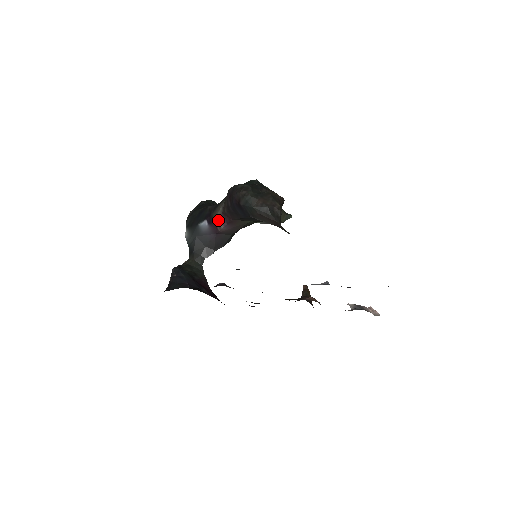
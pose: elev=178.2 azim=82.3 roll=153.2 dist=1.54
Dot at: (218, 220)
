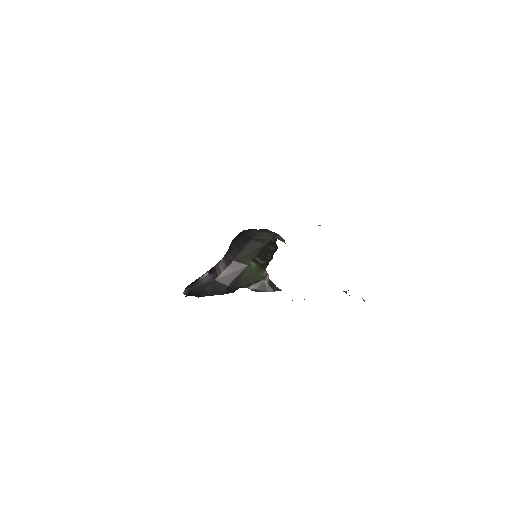
Dot at: (219, 266)
